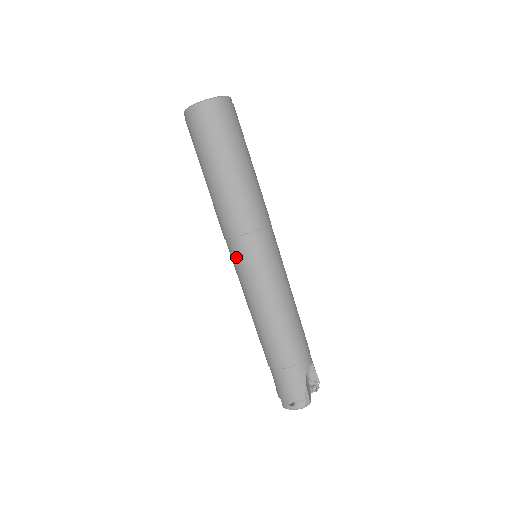
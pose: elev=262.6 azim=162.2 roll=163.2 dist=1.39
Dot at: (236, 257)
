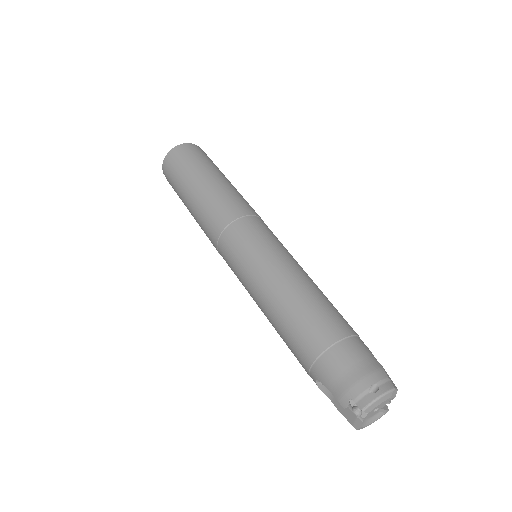
Dot at: (241, 238)
